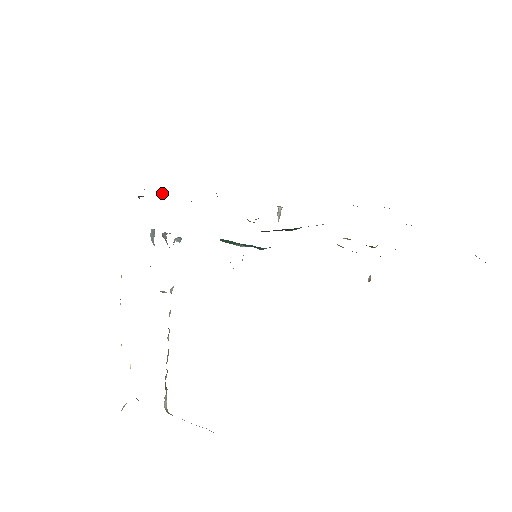
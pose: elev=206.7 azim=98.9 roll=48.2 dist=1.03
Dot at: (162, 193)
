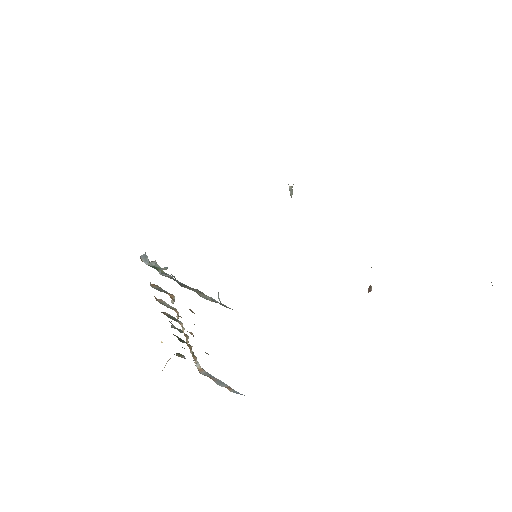
Dot at: occluded
